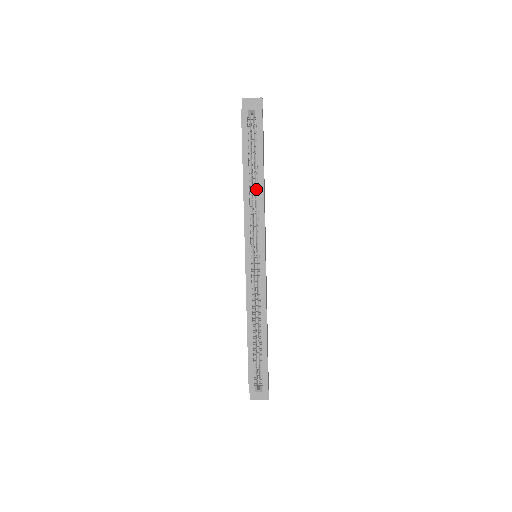
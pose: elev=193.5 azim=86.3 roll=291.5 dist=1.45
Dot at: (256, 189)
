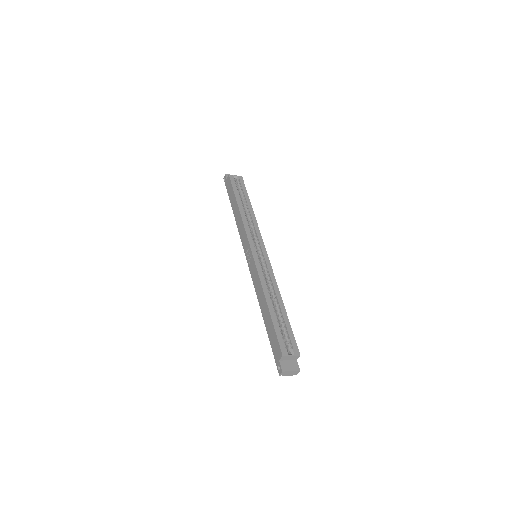
Dot at: (248, 213)
